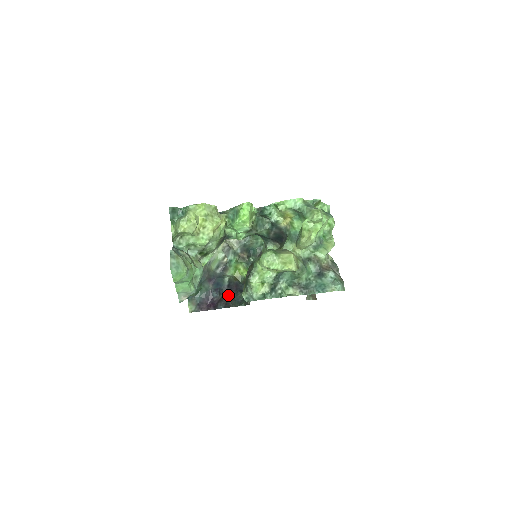
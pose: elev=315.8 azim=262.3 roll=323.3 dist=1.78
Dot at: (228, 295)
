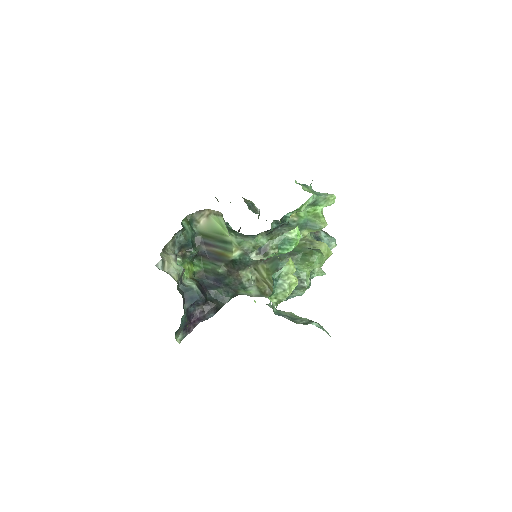
Dot at: (208, 301)
